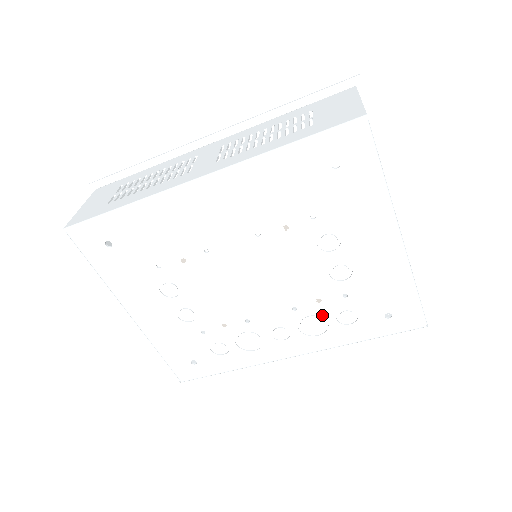
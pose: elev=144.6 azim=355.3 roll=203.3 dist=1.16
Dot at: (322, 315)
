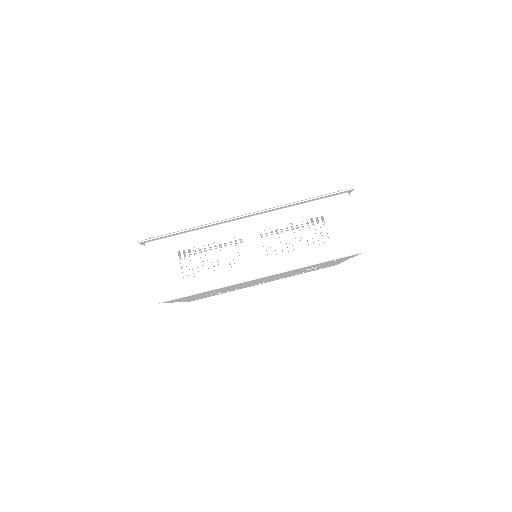
Dot at: occluded
